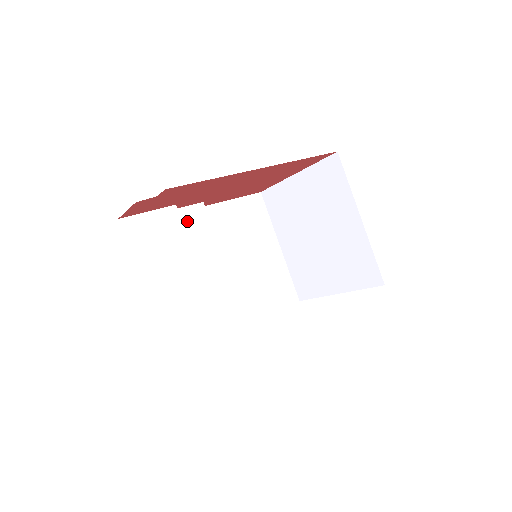
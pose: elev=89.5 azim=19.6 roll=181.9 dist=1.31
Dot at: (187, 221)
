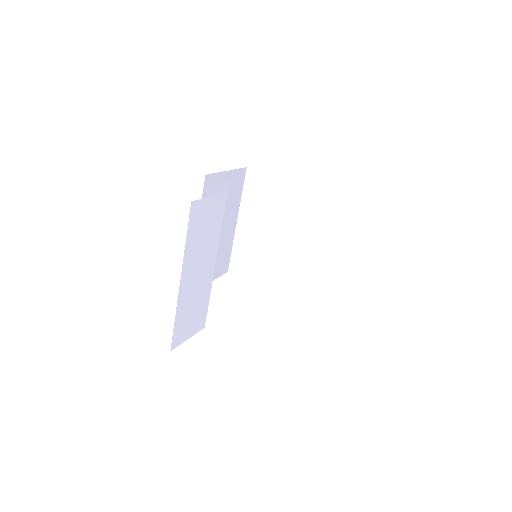
Dot at: occluded
